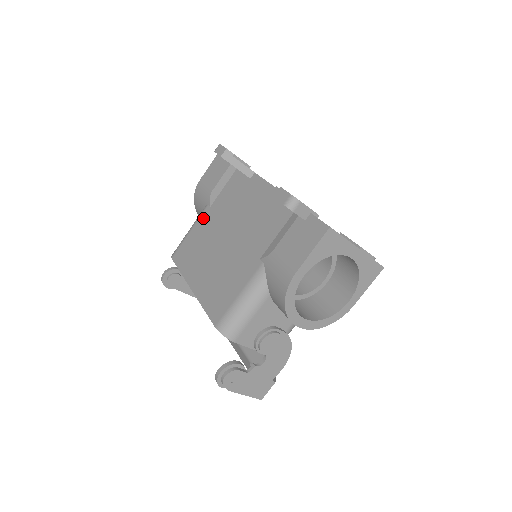
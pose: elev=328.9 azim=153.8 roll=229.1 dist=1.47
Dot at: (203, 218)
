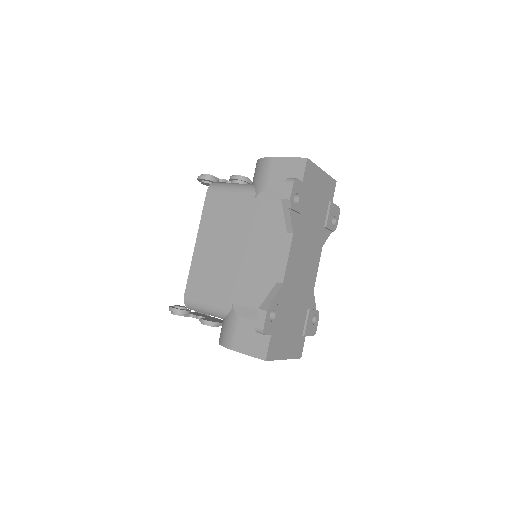
Dot at: (244, 200)
